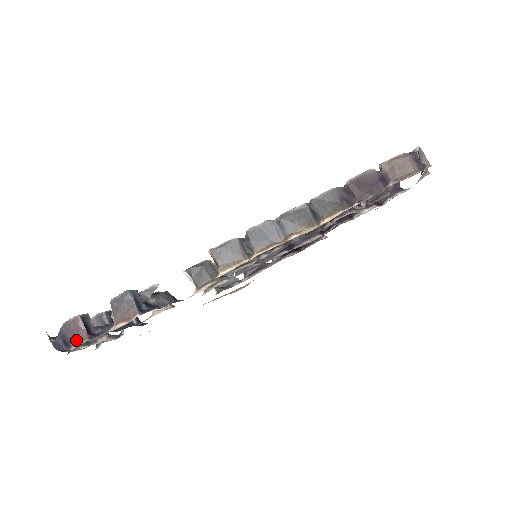
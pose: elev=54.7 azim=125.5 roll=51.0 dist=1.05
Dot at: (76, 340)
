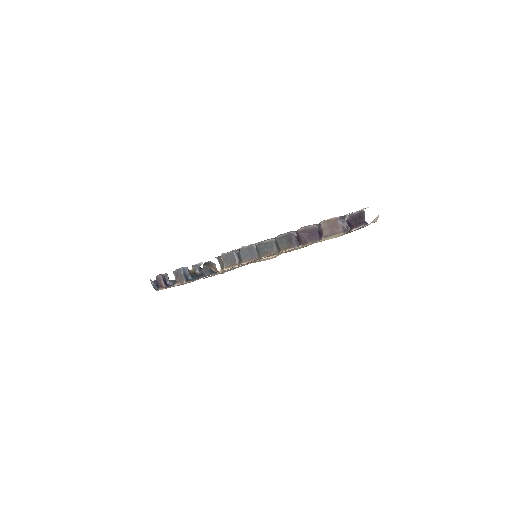
Dot at: (161, 286)
